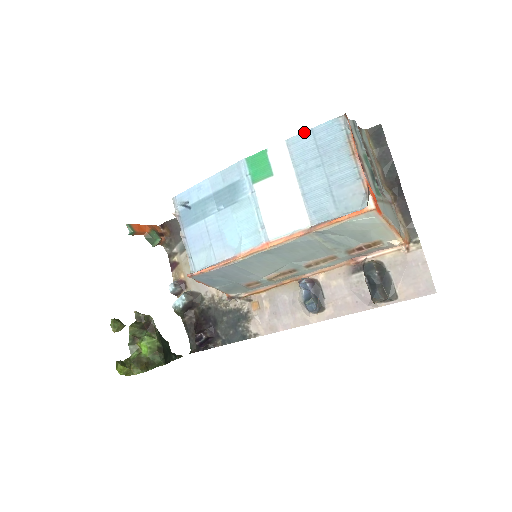
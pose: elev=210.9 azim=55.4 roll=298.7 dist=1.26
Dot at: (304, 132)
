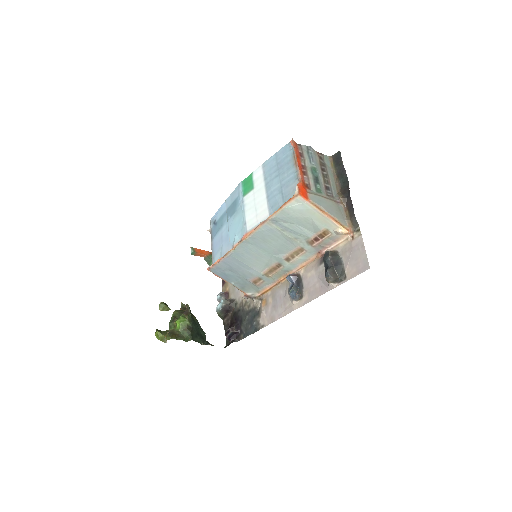
Dot at: (272, 156)
